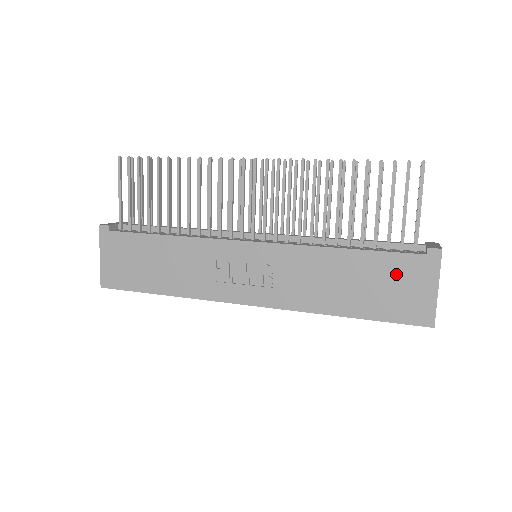
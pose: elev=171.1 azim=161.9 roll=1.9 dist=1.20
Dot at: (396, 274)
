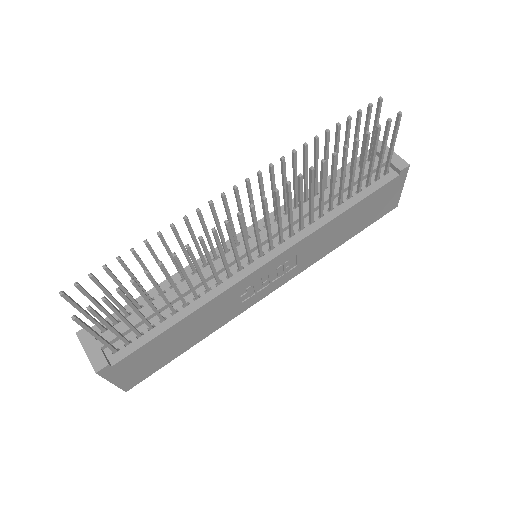
Dot at: (379, 199)
